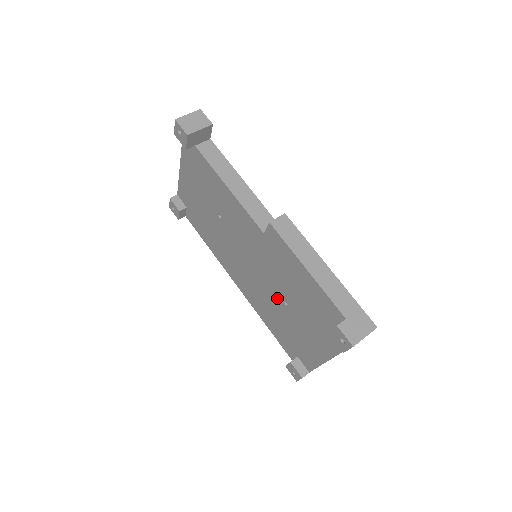
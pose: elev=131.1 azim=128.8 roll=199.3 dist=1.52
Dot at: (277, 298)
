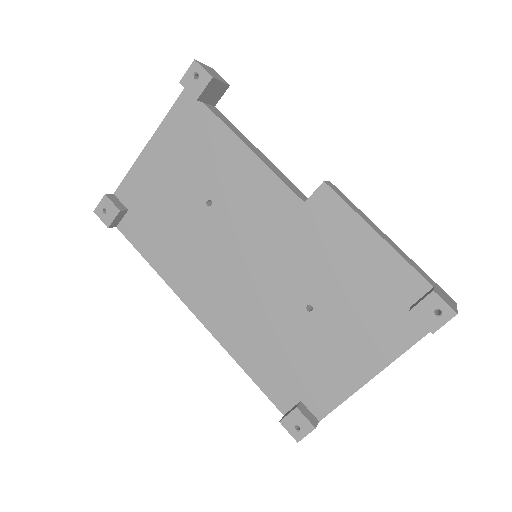
Dot at: (292, 305)
